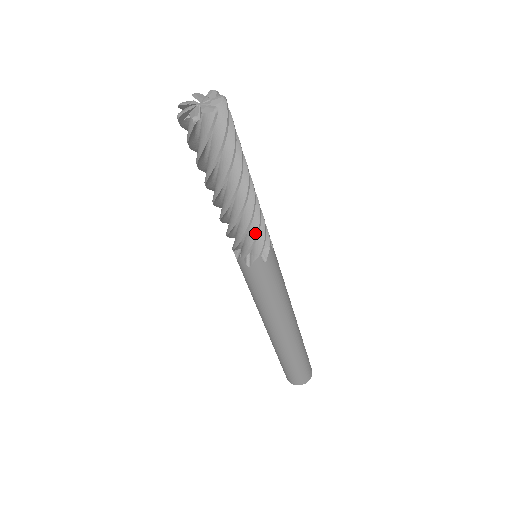
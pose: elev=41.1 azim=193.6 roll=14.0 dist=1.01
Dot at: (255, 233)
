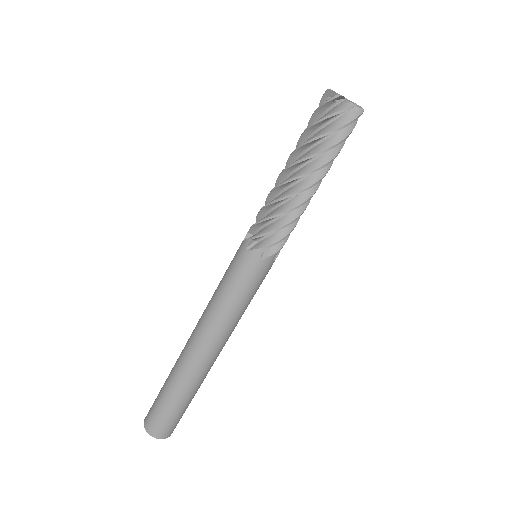
Dot at: (292, 228)
